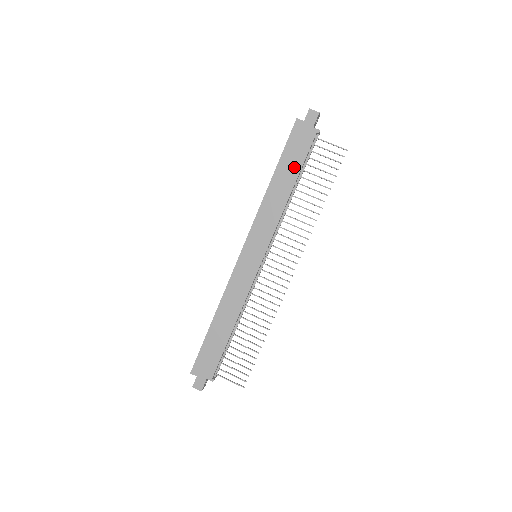
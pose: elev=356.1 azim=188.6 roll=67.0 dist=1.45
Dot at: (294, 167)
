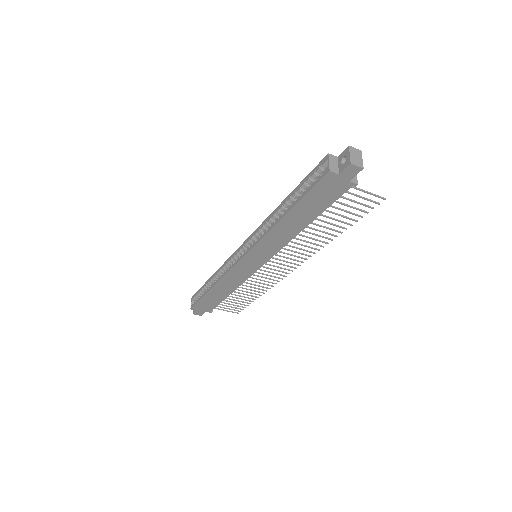
Dot at: (314, 211)
